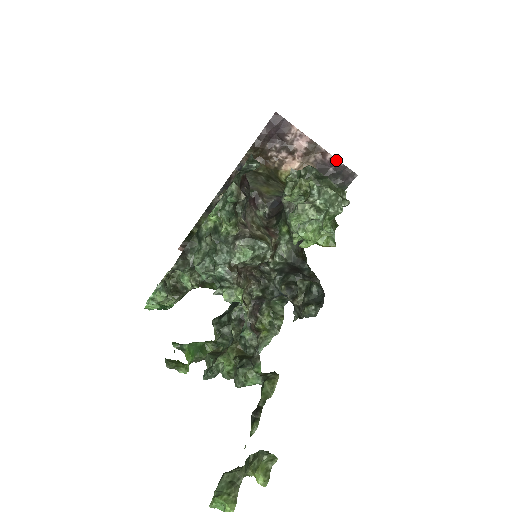
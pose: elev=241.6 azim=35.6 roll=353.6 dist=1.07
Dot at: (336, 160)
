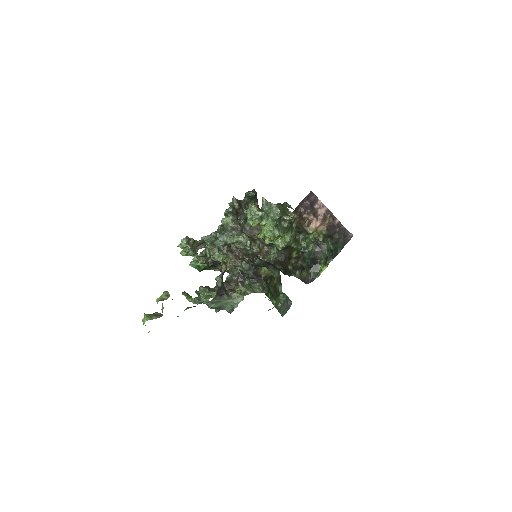
Dot at: (341, 224)
